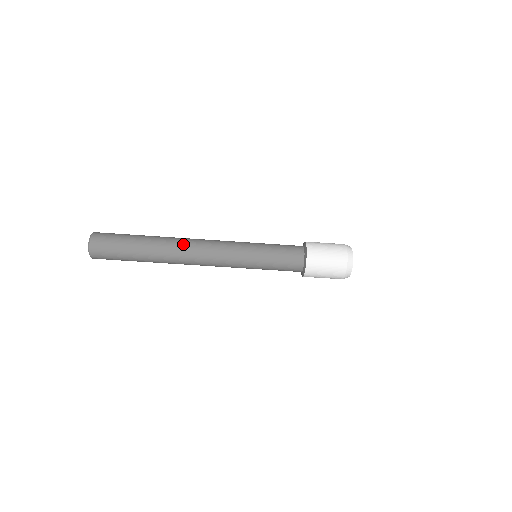
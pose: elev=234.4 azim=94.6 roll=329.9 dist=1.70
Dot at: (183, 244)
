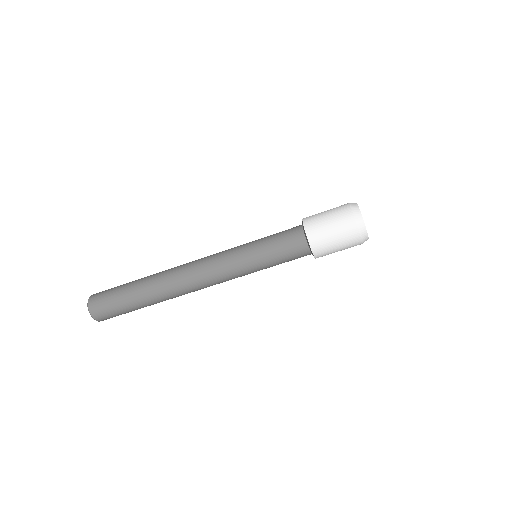
Dot at: (176, 282)
